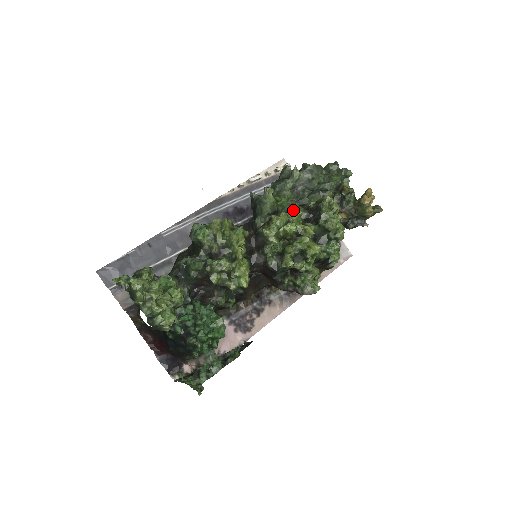
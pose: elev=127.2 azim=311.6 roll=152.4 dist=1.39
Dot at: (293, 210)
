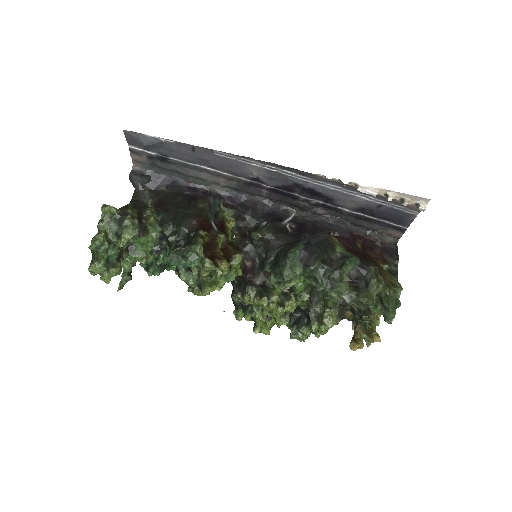
Dot at: (296, 298)
